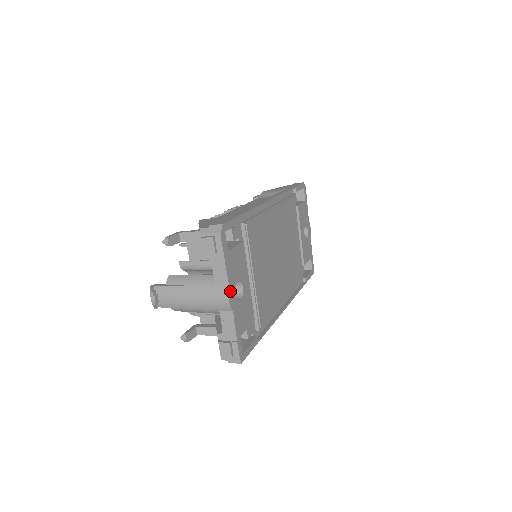
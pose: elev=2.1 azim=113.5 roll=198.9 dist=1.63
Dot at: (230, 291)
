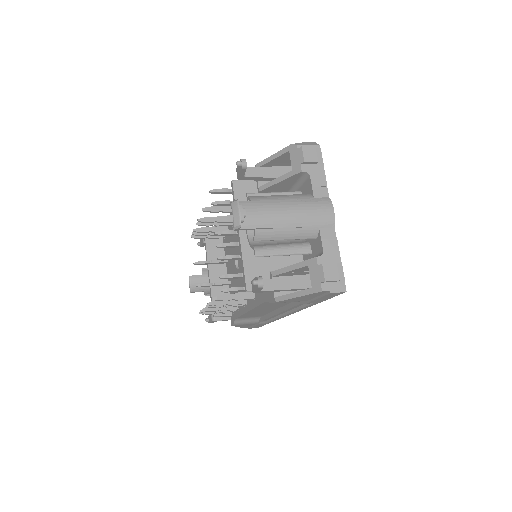
Dot at: (330, 206)
